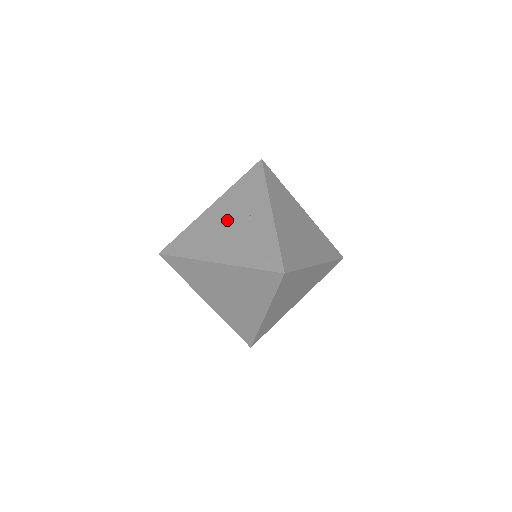
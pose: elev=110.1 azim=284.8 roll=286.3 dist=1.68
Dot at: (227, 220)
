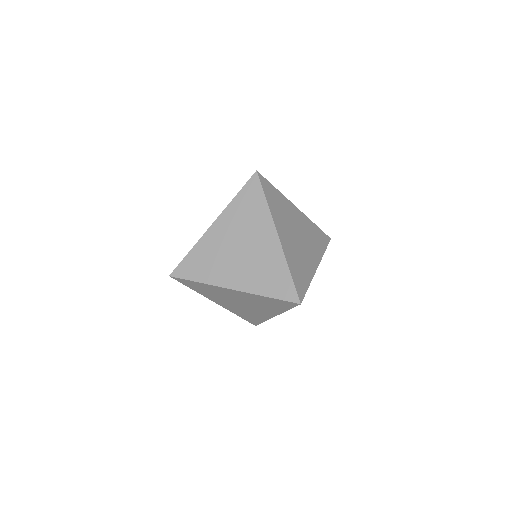
Dot at: occluded
